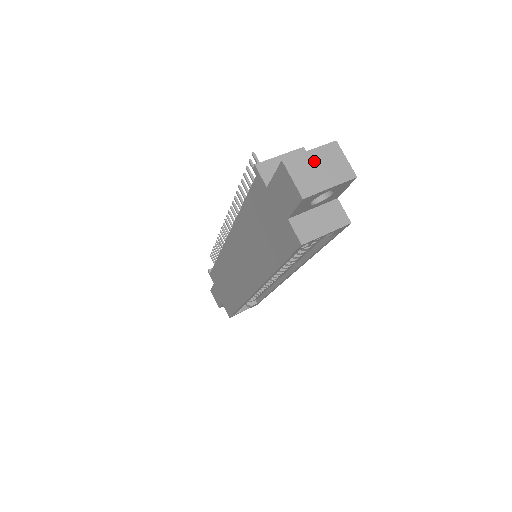
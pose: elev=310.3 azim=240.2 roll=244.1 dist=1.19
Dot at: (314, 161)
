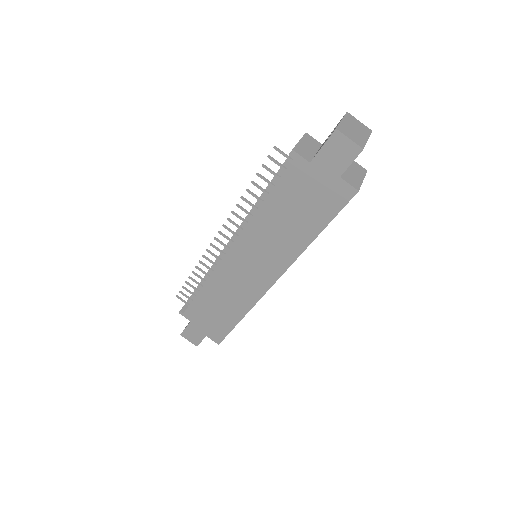
Dot at: (349, 126)
